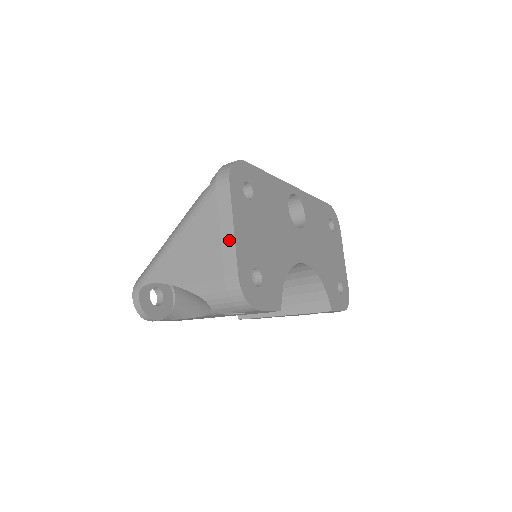
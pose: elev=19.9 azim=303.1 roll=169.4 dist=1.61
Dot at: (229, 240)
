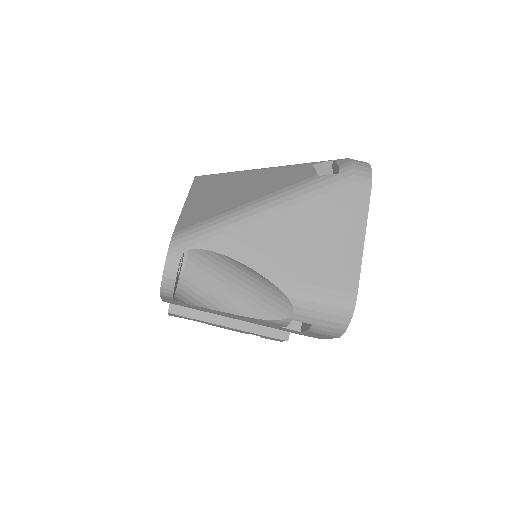
Dot at: (356, 249)
